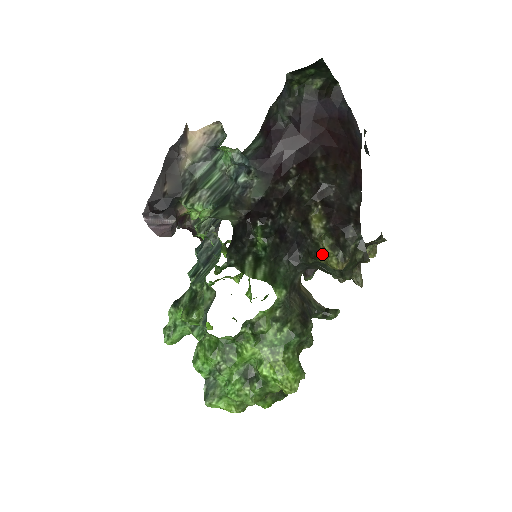
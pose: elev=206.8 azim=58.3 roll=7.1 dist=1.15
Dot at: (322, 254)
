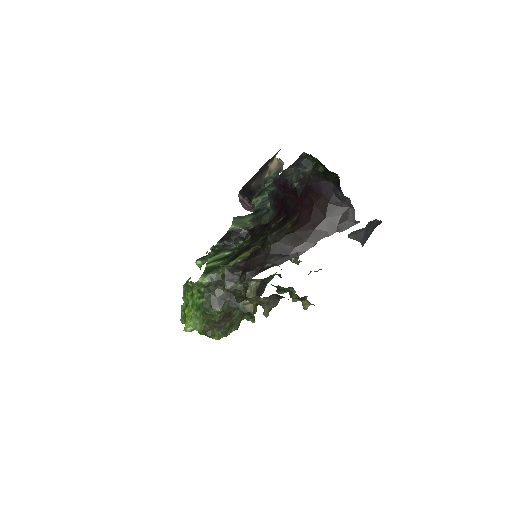
Dot at: occluded
